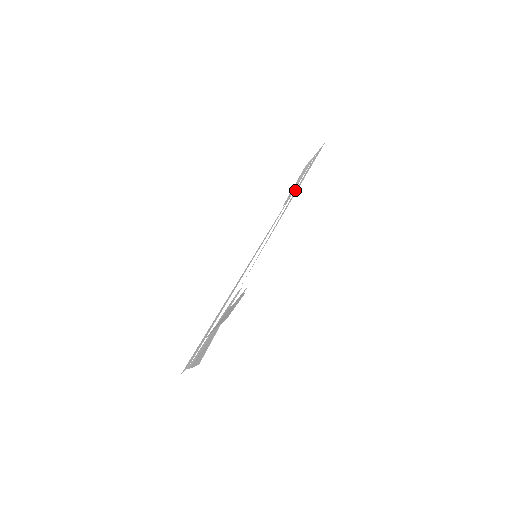
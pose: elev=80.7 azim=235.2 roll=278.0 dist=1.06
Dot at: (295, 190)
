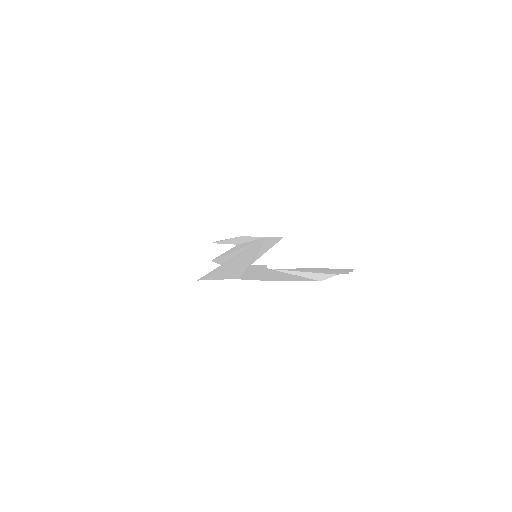
Dot at: (262, 244)
